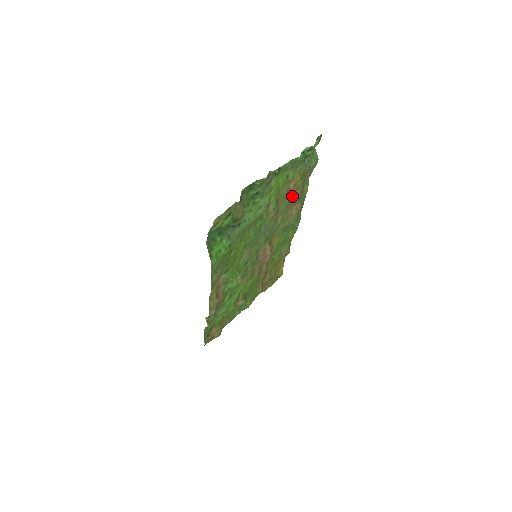
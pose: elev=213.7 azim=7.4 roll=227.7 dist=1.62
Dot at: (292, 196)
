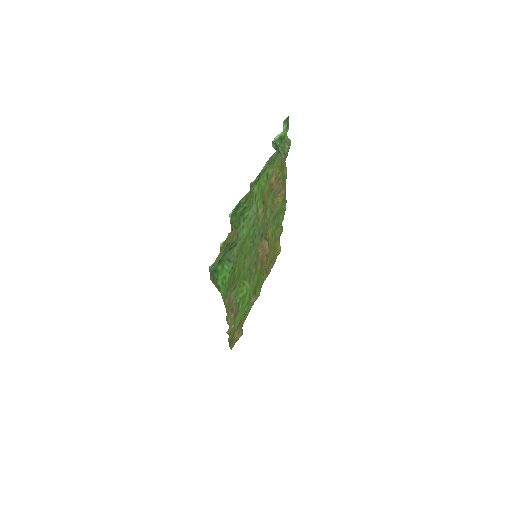
Dot at: (275, 188)
